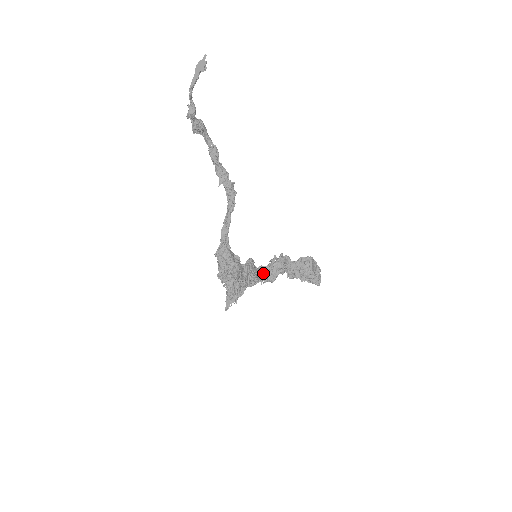
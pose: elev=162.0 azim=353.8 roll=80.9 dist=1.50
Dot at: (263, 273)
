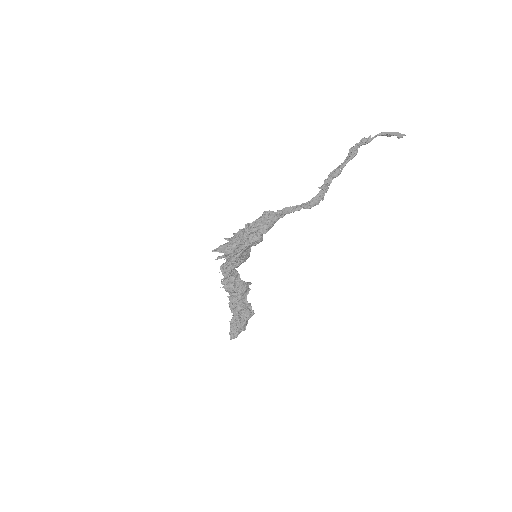
Dot at: (235, 274)
